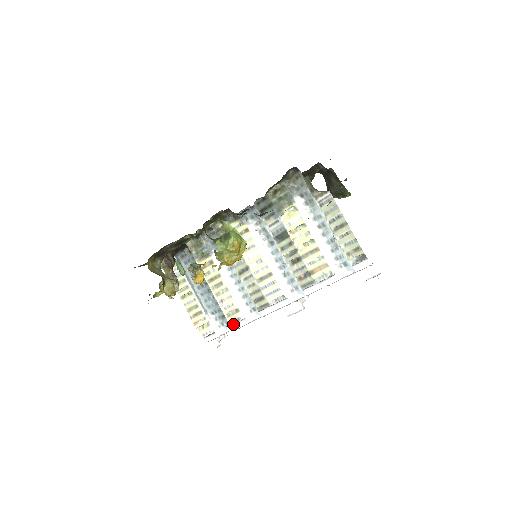
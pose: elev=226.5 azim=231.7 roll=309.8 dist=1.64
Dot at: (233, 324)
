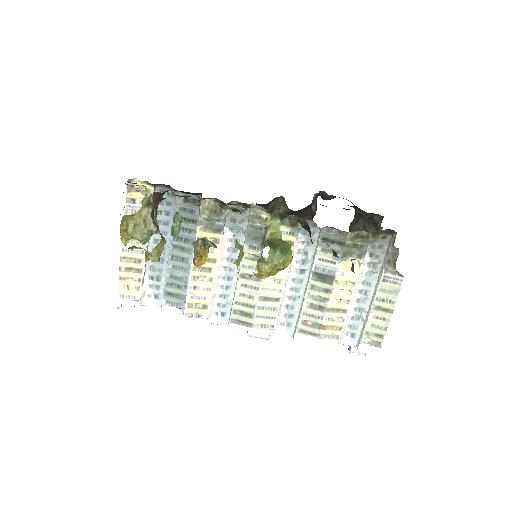
Dot at: (185, 315)
